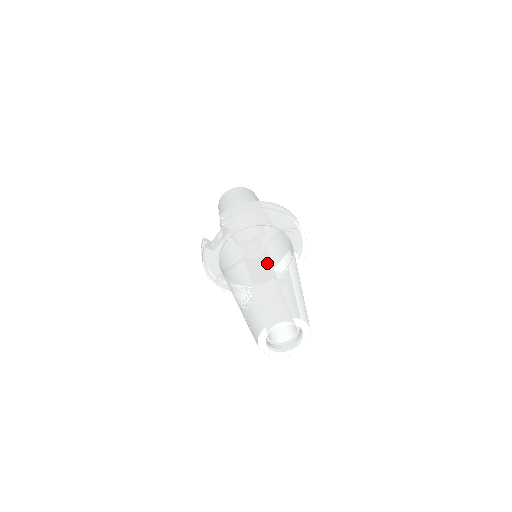
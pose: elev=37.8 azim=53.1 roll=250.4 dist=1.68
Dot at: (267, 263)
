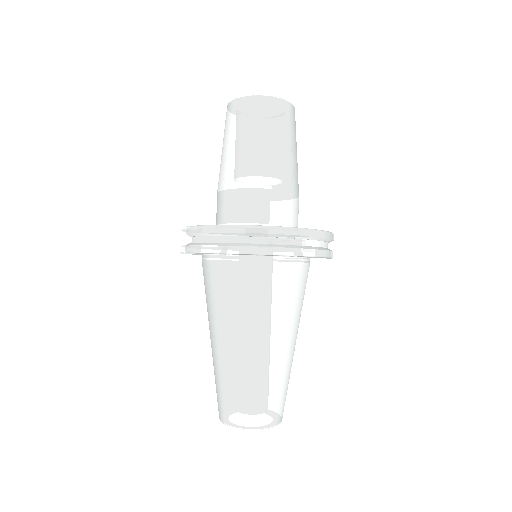
Dot at: (235, 338)
